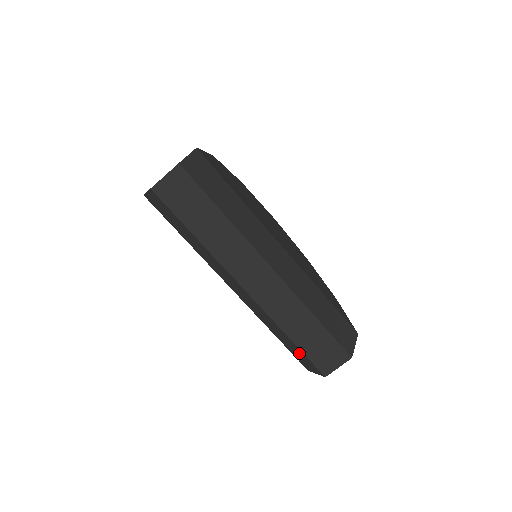
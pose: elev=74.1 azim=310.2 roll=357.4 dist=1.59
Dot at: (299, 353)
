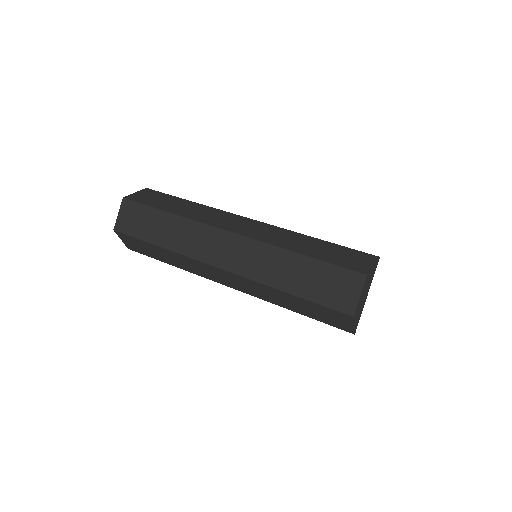
Dot at: (314, 308)
